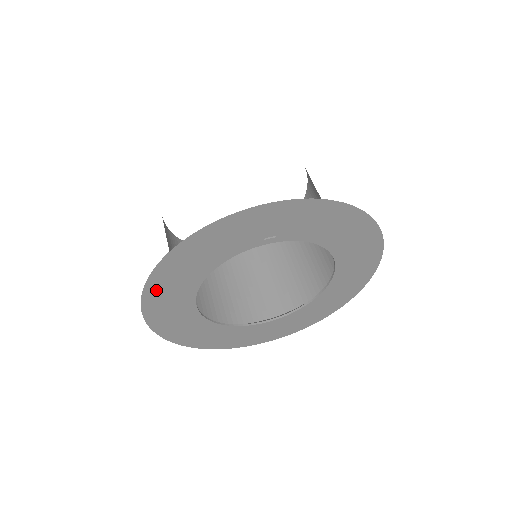
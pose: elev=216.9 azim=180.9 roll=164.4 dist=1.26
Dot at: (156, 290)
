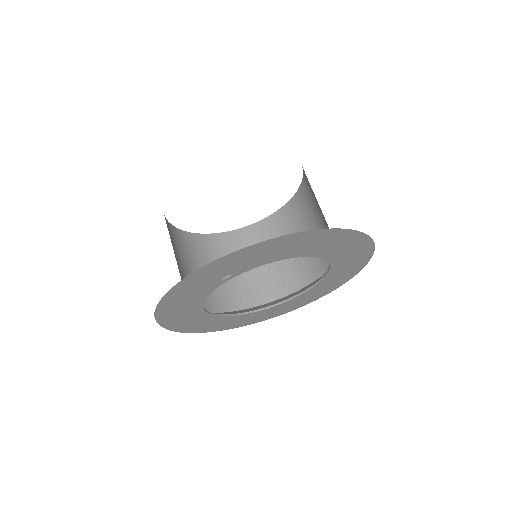
Dot at: (173, 324)
